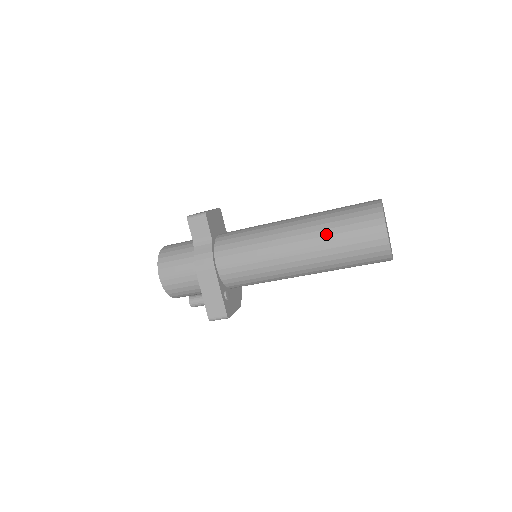
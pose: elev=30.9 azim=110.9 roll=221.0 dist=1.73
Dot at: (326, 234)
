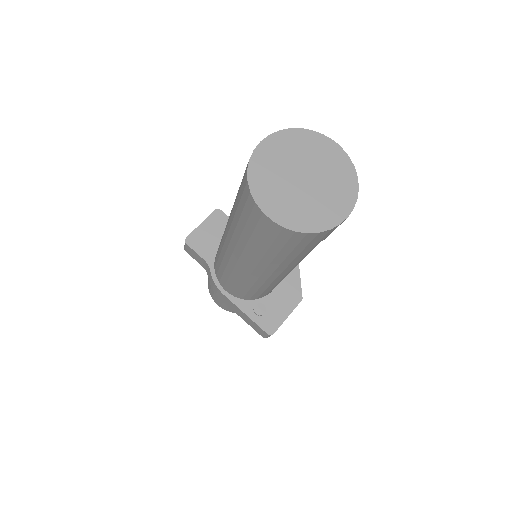
Dot at: (238, 236)
